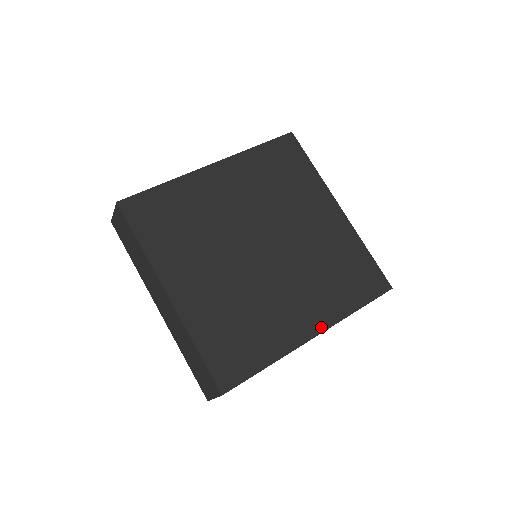
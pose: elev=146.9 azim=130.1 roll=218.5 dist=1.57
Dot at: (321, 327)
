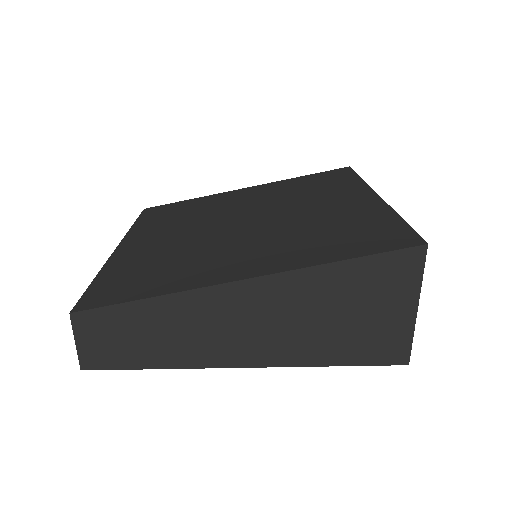
Dot at: (262, 272)
